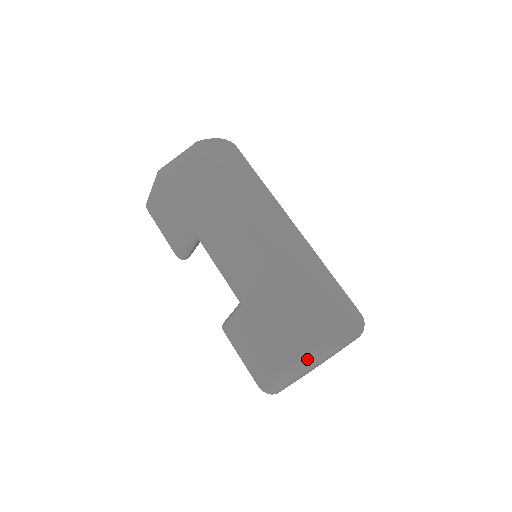
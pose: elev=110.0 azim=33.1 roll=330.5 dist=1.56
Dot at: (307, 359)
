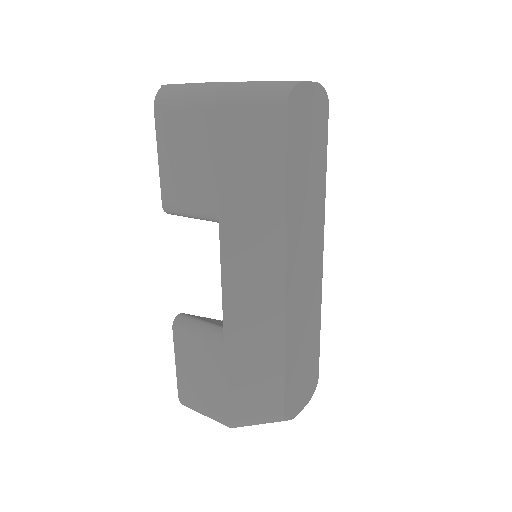
Dot at: (256, 423)
